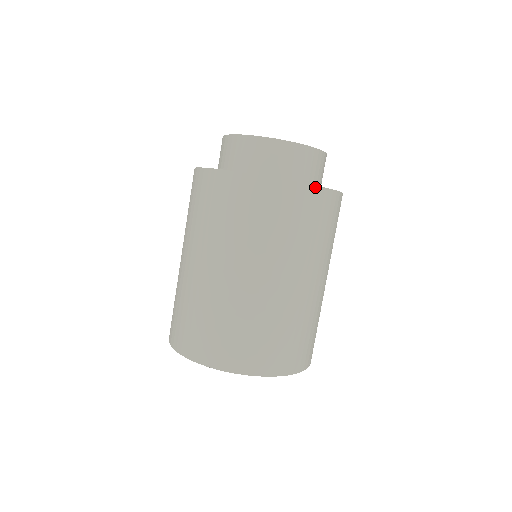
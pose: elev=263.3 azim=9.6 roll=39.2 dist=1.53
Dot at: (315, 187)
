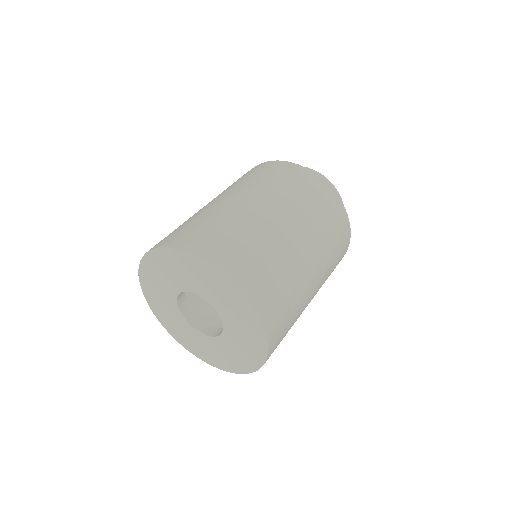
Dot at: (306, 169)
